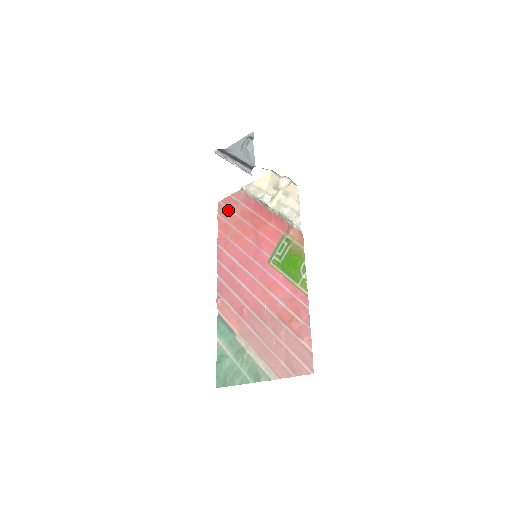
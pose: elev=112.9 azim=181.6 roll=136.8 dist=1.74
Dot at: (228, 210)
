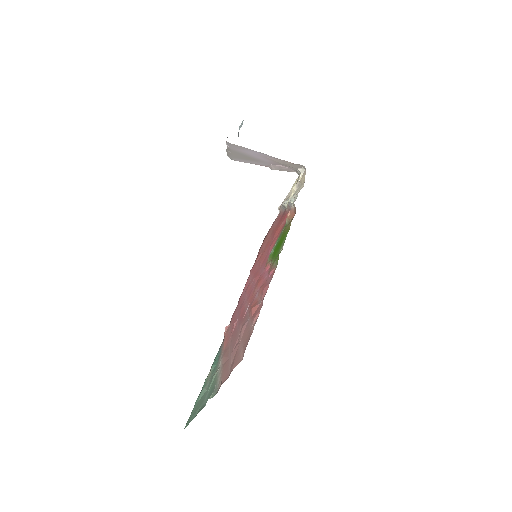
Dot at: (266, 238)
